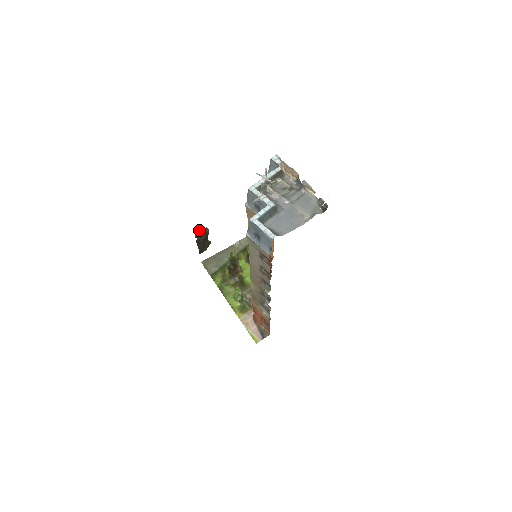
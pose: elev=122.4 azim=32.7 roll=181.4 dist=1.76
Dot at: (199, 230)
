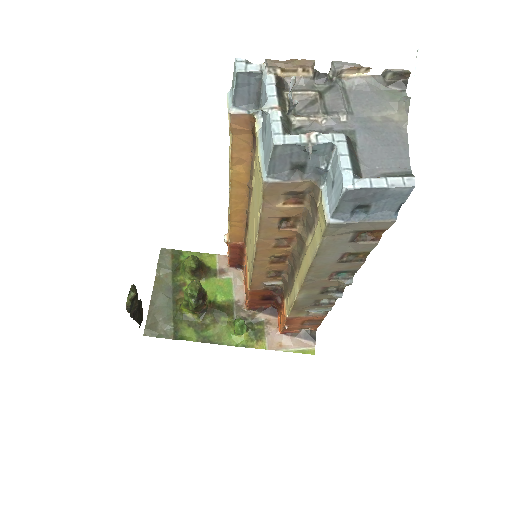
Dot at: (127, 298)
